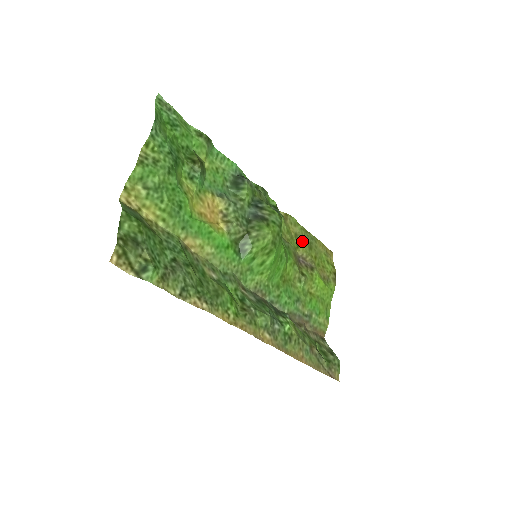
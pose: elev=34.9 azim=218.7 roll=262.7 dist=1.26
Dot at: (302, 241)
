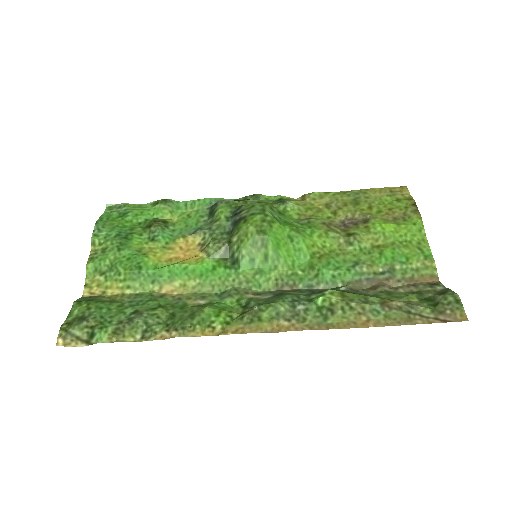
Dot at: (338, 205)
